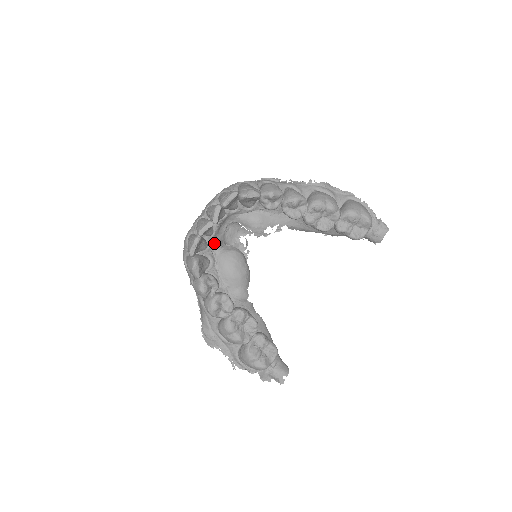
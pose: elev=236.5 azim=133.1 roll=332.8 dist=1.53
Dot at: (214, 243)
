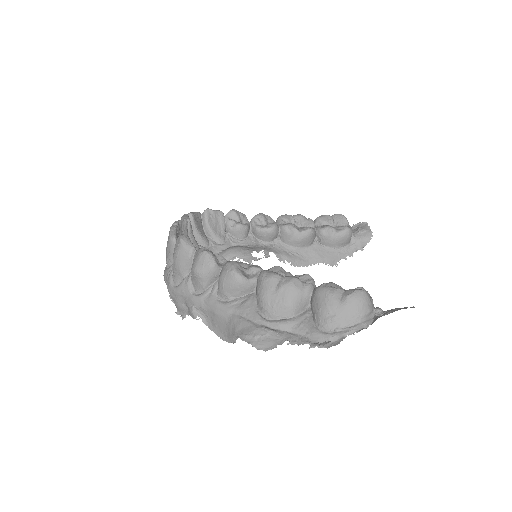
Dot at: occluded
